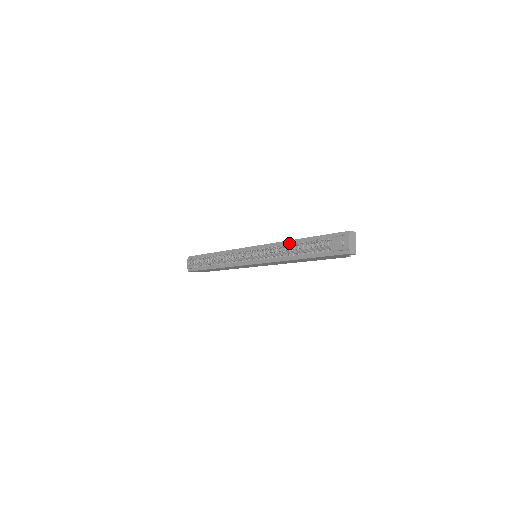
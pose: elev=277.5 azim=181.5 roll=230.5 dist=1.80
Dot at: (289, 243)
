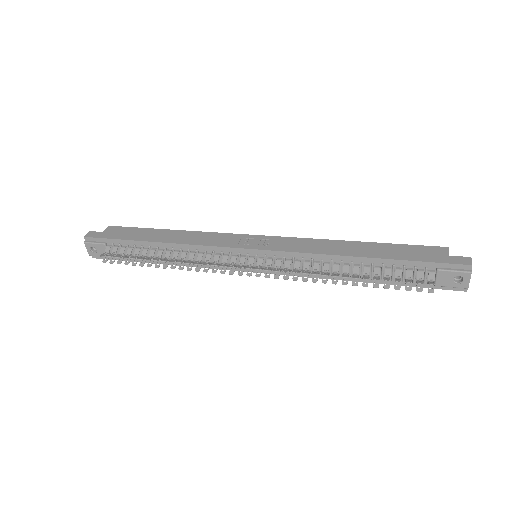
Dot at: (341, 259)
